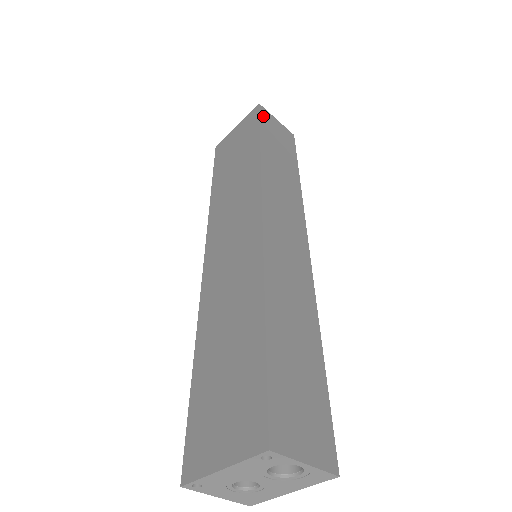
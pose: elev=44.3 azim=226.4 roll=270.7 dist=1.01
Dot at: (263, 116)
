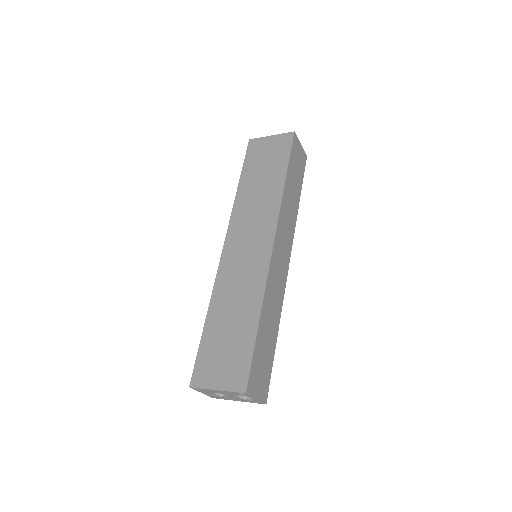
Dot at: (294, 145)
